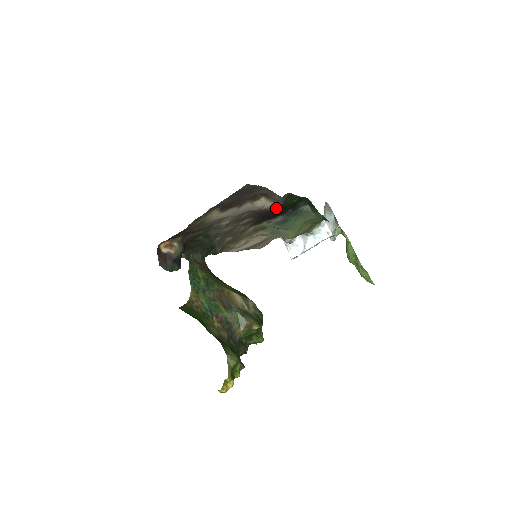
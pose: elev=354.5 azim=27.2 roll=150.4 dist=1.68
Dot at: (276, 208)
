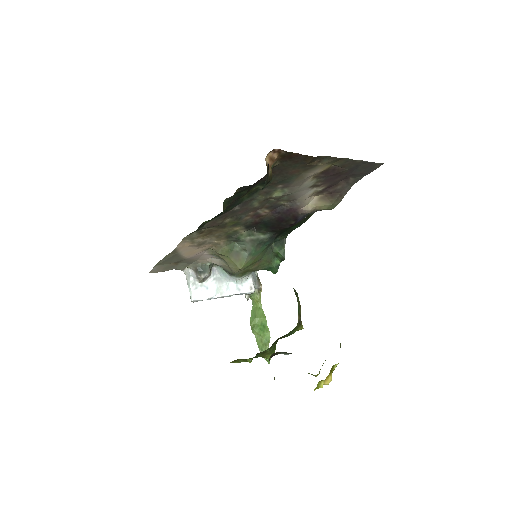
Dot at: (299, 218)
